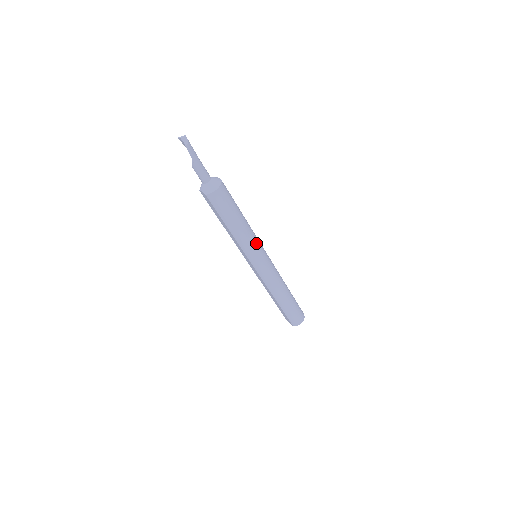
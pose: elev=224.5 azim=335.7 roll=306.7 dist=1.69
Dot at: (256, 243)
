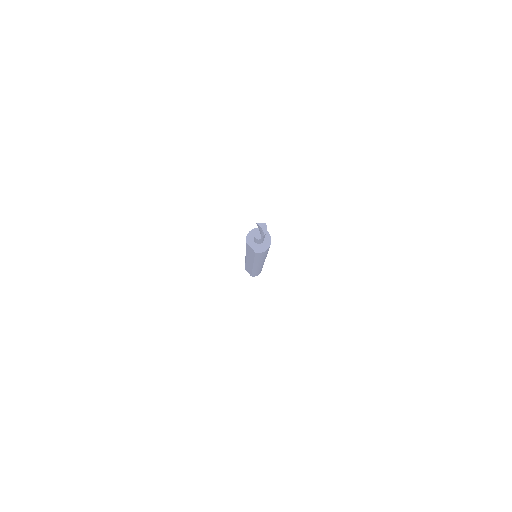
Dot at: occluded
